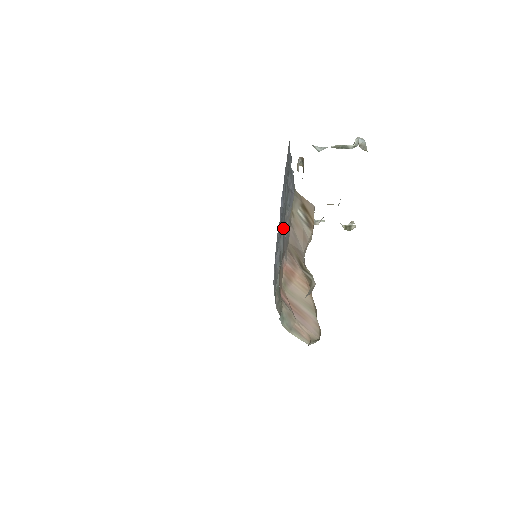
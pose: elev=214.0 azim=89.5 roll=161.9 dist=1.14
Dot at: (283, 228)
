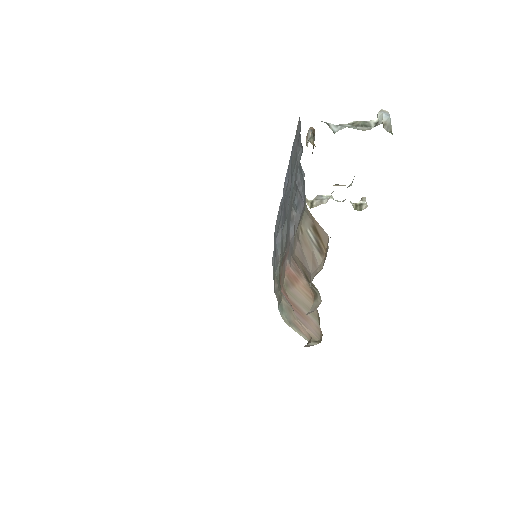
Dot at: (287, 223)
